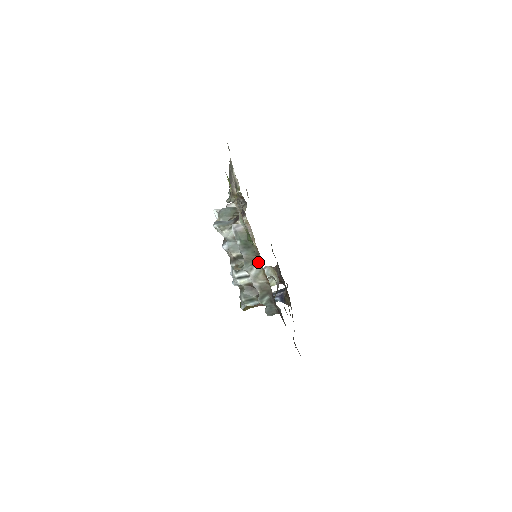
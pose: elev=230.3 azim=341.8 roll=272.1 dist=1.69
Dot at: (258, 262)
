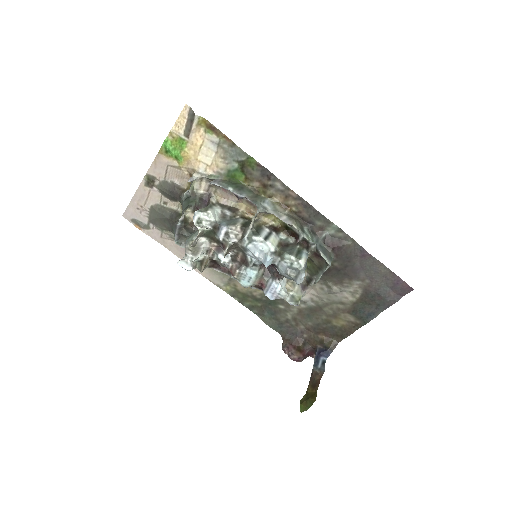
Dot at: (262, 197)
